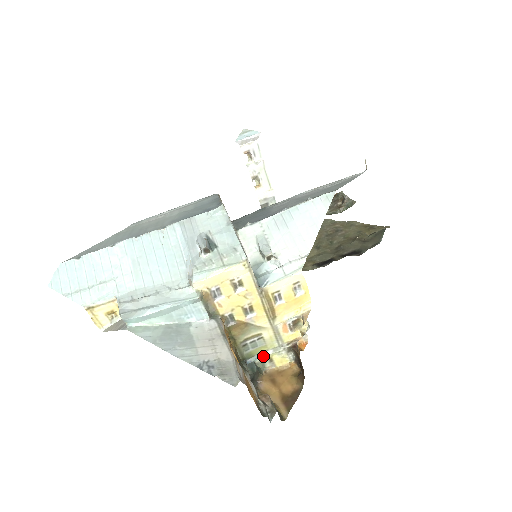
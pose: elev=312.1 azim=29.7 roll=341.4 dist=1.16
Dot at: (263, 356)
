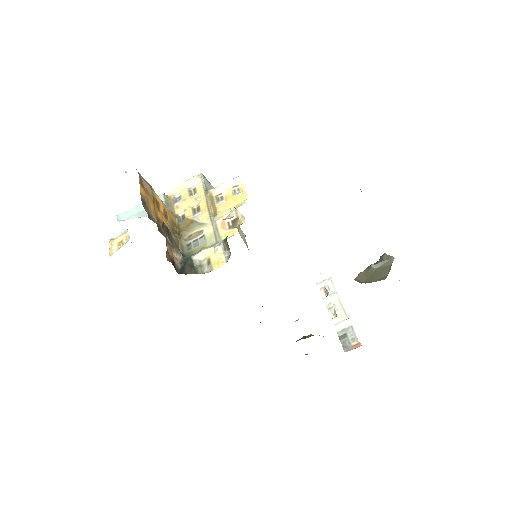
Dot at: (200, 252)
